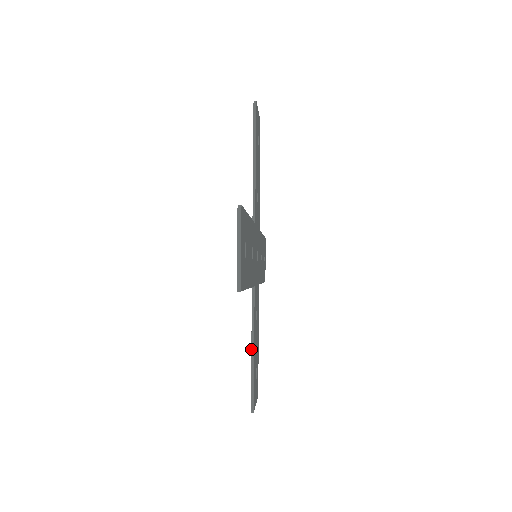
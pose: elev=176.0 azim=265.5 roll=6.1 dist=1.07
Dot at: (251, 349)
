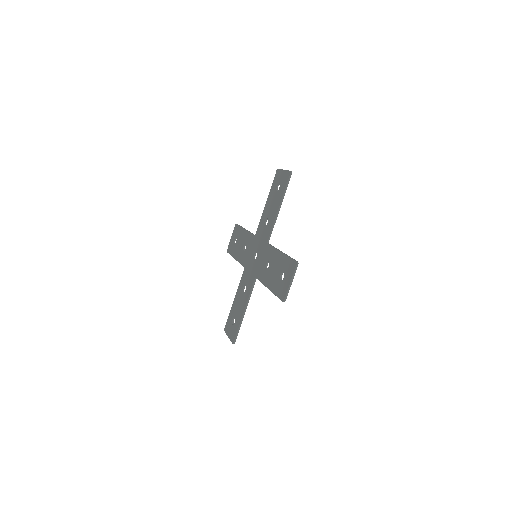
Dot at: (281, 251)
